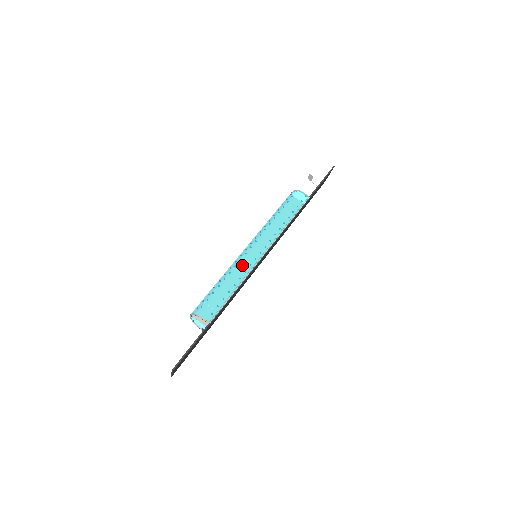
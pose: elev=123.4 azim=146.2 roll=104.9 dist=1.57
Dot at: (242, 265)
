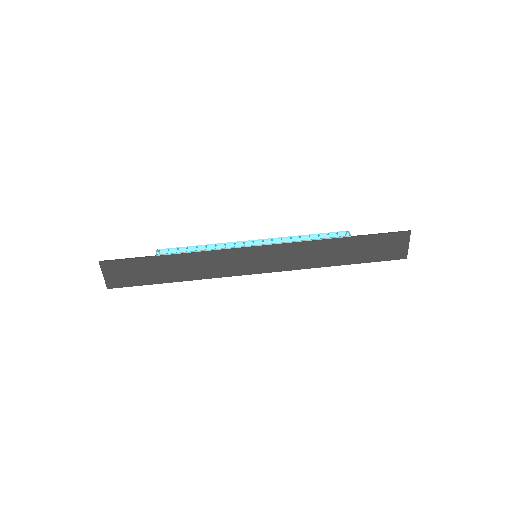
Dot at: (228, 243)
